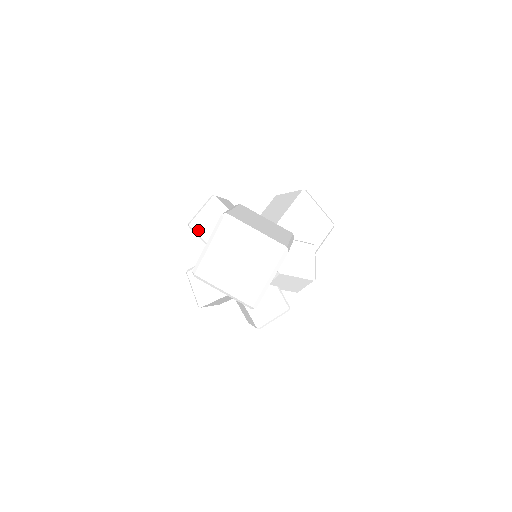
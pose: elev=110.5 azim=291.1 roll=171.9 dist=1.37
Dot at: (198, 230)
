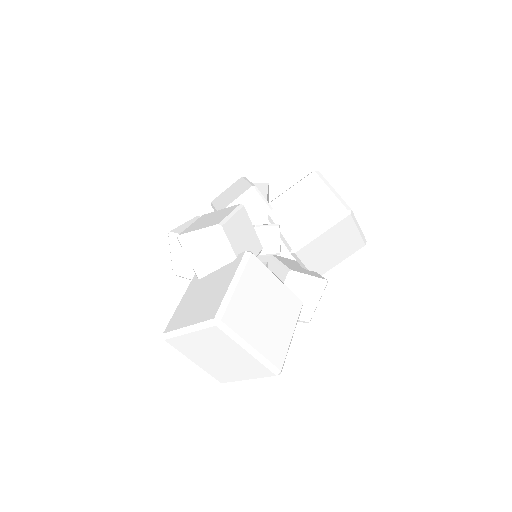
Dot at: (188, 252)
